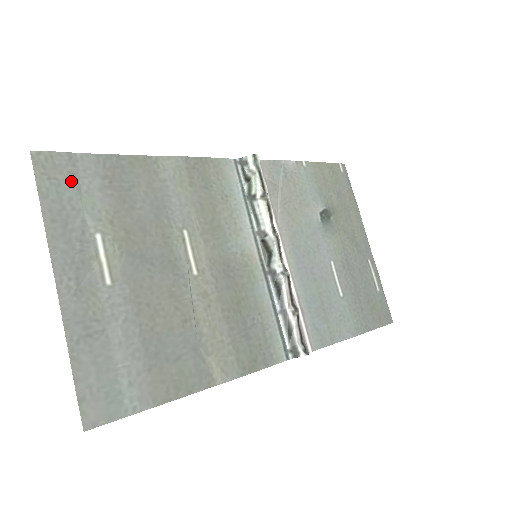
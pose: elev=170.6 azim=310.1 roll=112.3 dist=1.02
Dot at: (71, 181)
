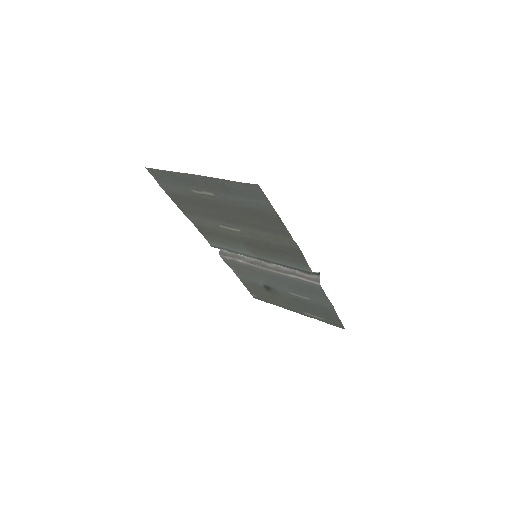
Dot at: (166, 182)
